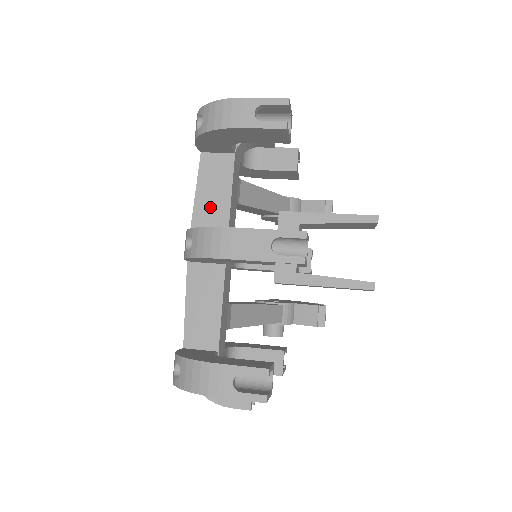
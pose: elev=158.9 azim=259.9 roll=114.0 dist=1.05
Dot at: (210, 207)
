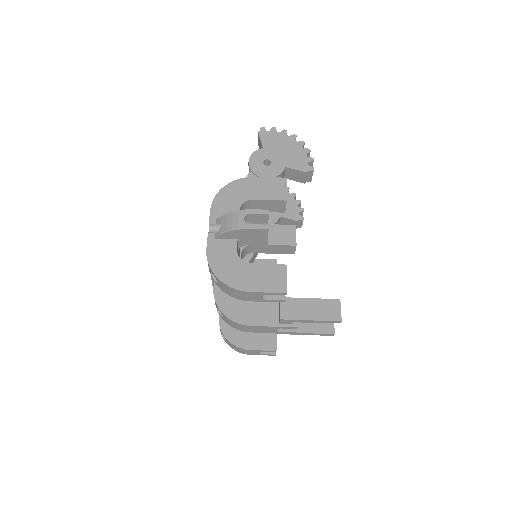
Dot at: occluded
